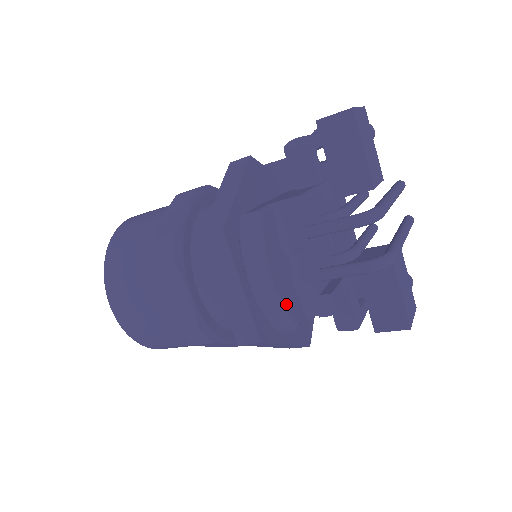
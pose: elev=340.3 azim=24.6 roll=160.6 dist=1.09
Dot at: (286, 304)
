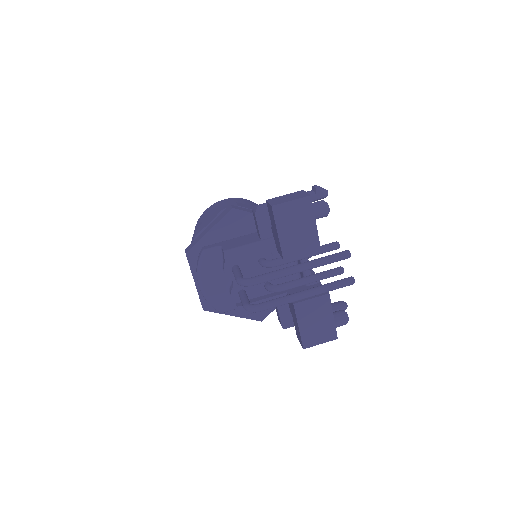
Dot at: (213, 300)
